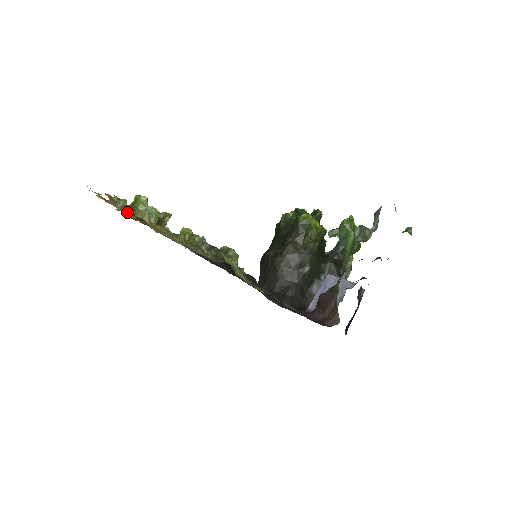
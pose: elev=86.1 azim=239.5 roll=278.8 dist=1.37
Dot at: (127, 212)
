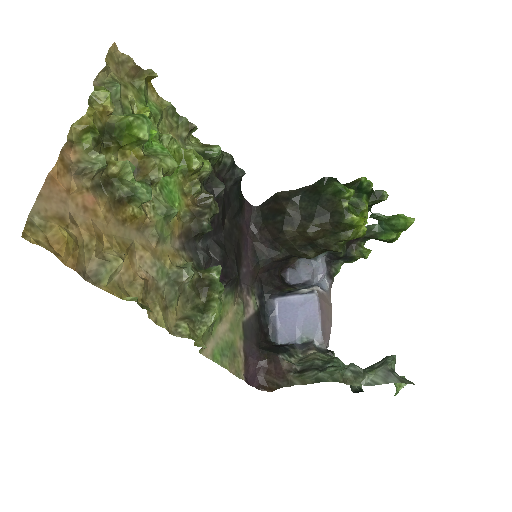
Dot at: (88, 272)
